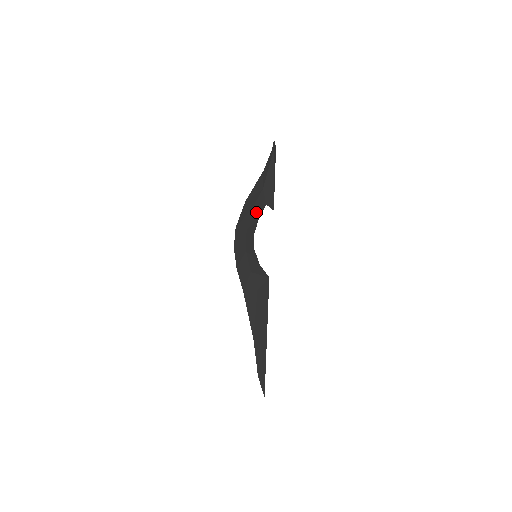
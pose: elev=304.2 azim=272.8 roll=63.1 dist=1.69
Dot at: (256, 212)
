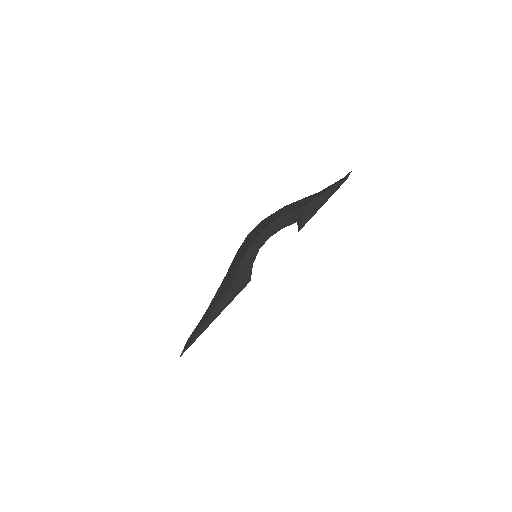
Dot at: (284, 221)
